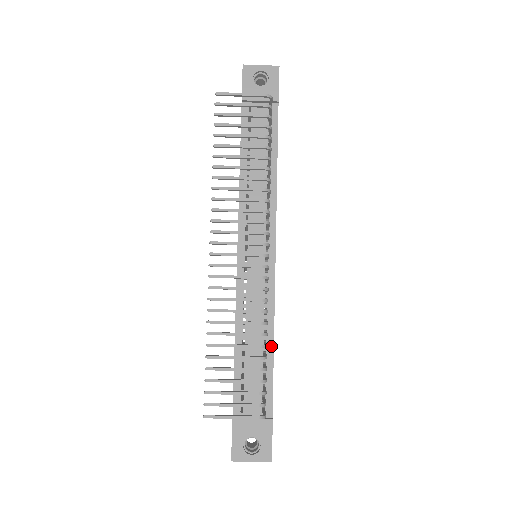
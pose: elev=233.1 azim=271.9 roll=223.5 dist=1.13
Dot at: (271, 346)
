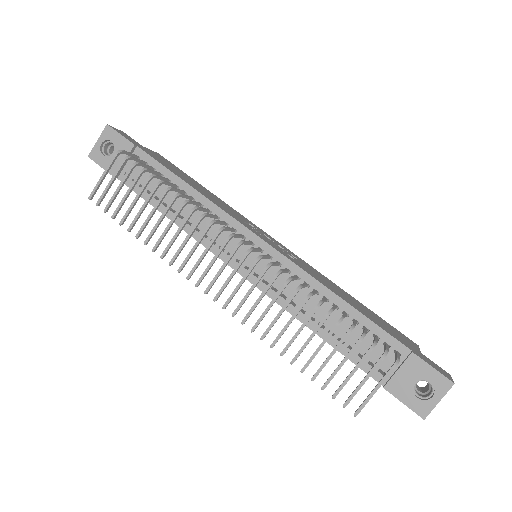
Dot at: (342, 303)
